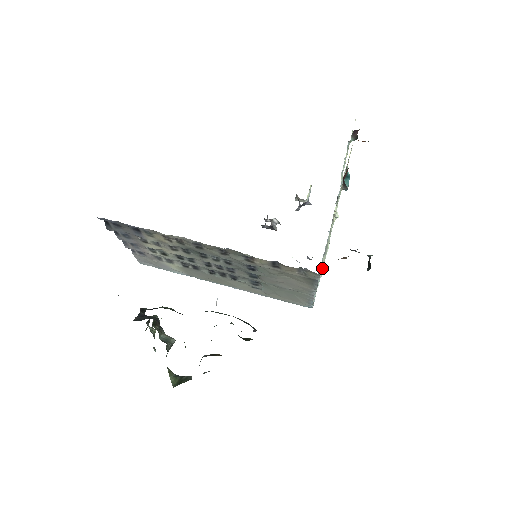
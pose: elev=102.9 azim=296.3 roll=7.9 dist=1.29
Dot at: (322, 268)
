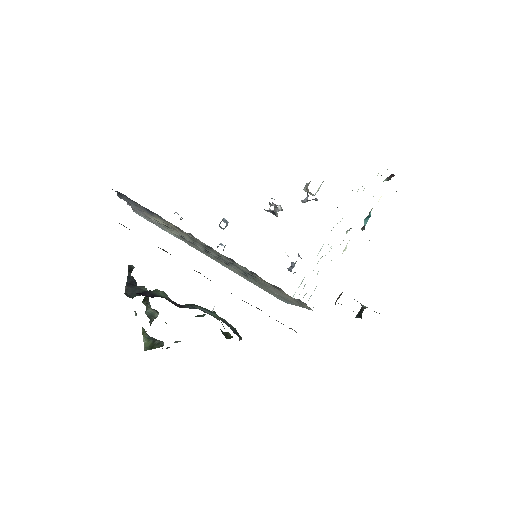
Dot at: occluded
